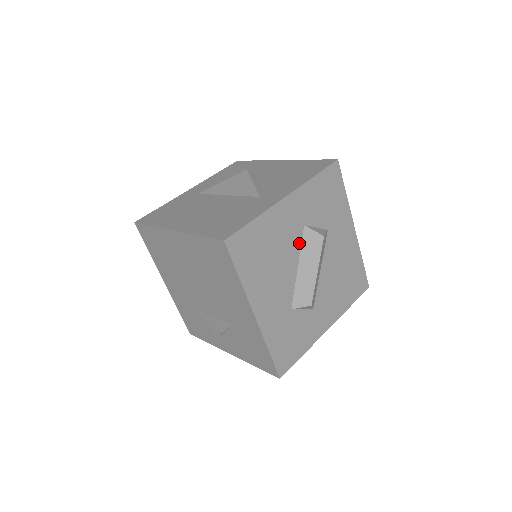
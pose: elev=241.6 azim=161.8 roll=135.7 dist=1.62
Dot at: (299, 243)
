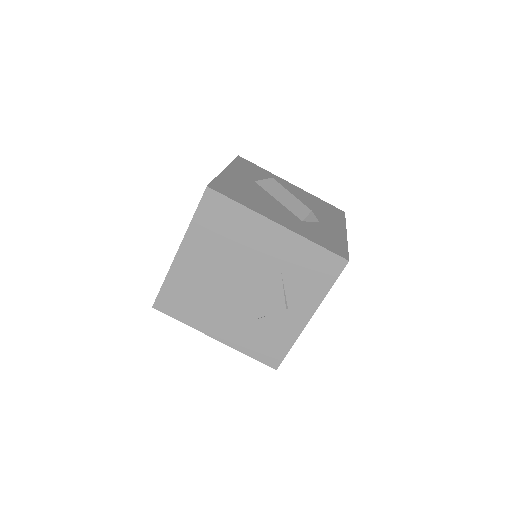
Dot at: (262, 189)
